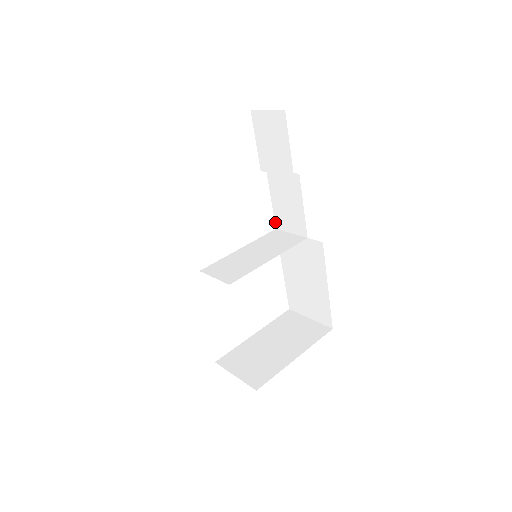
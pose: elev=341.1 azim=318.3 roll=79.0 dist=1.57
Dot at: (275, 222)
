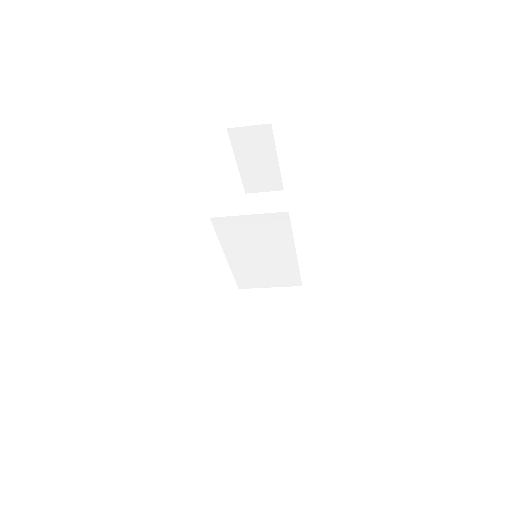
Dot at: occluded
